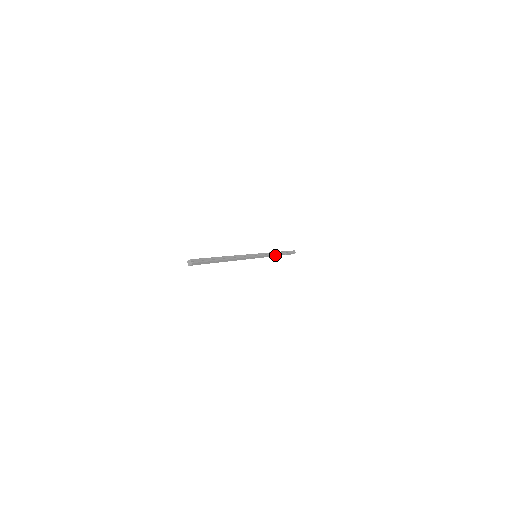
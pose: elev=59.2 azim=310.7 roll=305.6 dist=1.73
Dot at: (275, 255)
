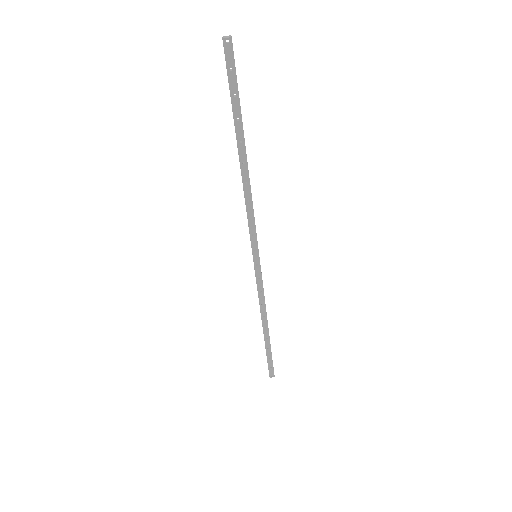
Dot at: (264, 316)
